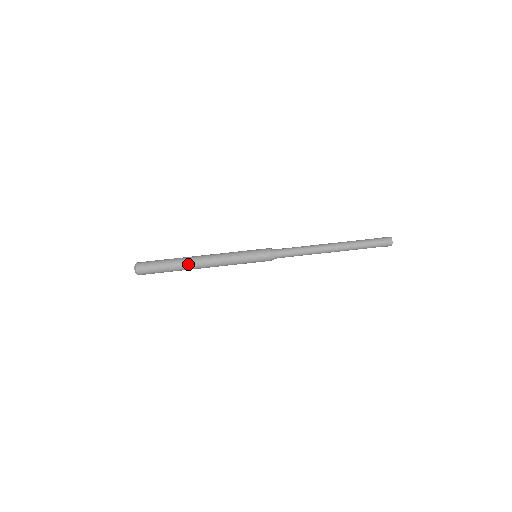
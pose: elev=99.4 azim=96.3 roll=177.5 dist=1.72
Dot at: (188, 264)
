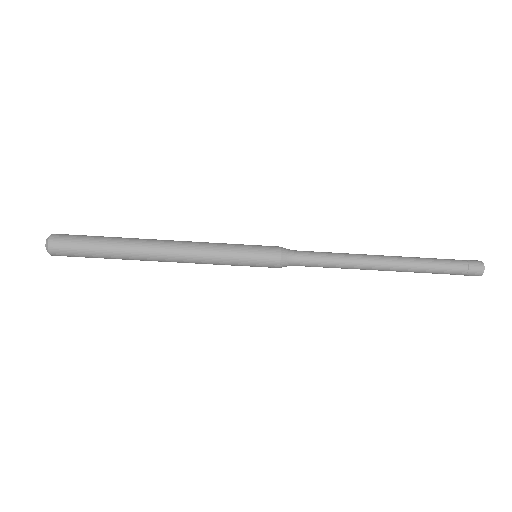
Dot at: (140, 260)
